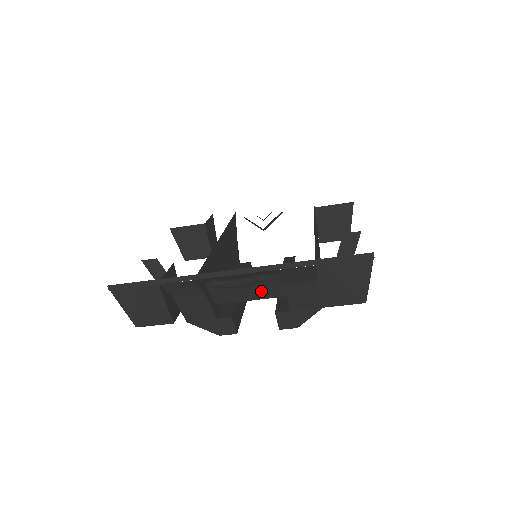
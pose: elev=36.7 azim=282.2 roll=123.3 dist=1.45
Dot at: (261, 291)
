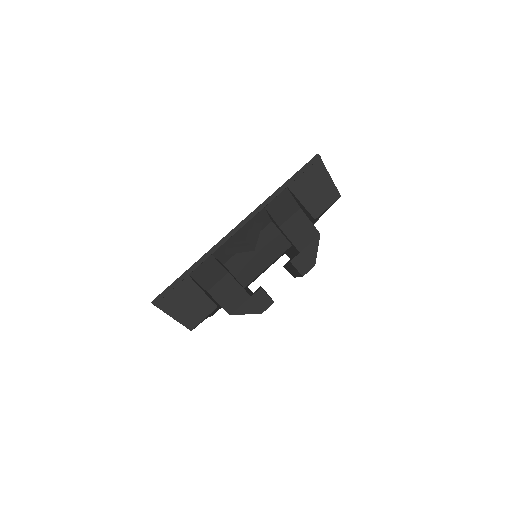
Dot at: (269, 251)
